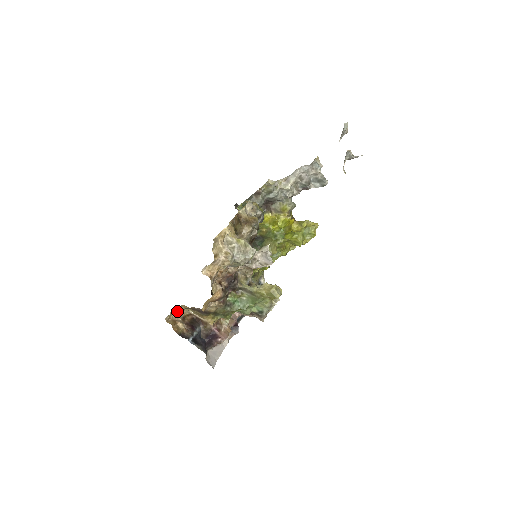
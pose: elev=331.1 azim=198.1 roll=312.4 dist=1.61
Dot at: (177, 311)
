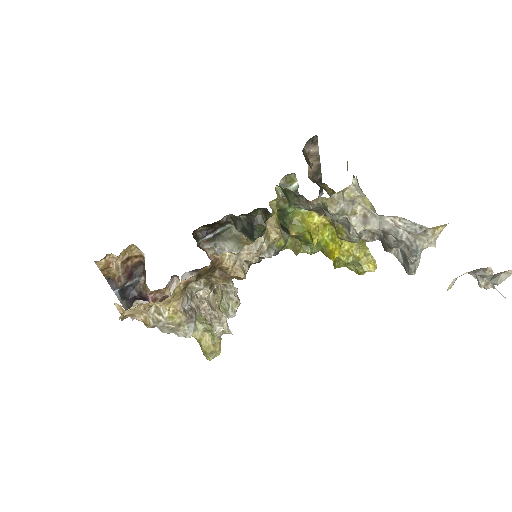
Dot at: (117, 256)
